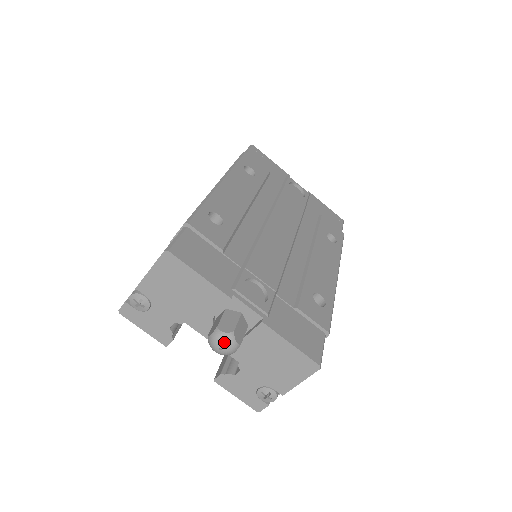
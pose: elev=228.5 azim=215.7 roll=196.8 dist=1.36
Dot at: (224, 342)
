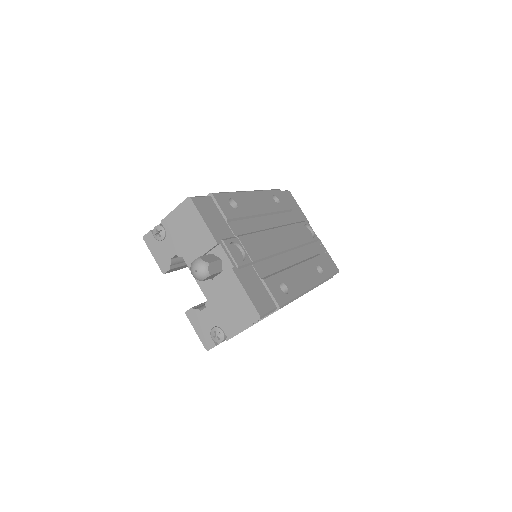
Dot at: (200, 266)
